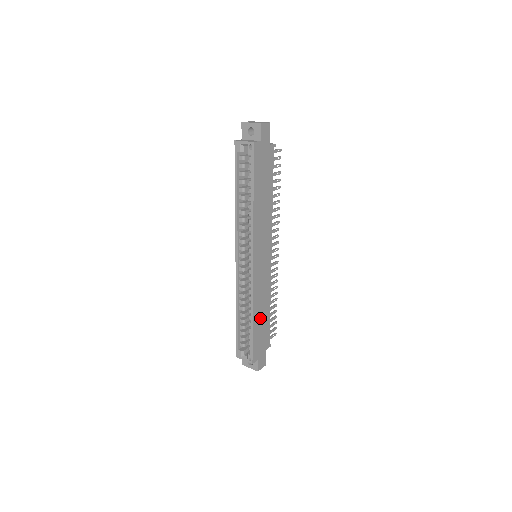
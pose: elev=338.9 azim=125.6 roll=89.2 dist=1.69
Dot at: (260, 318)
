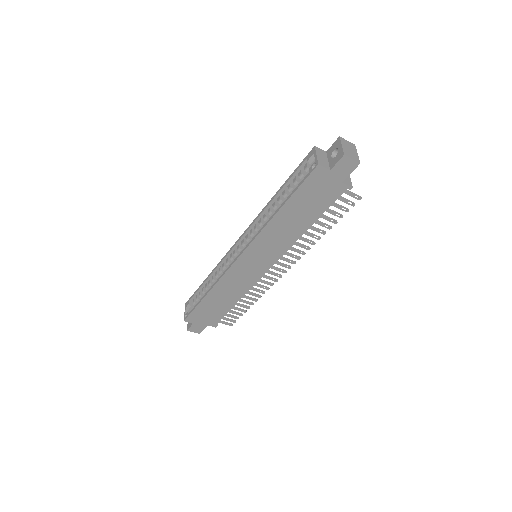
Dot at: (217, 300)
